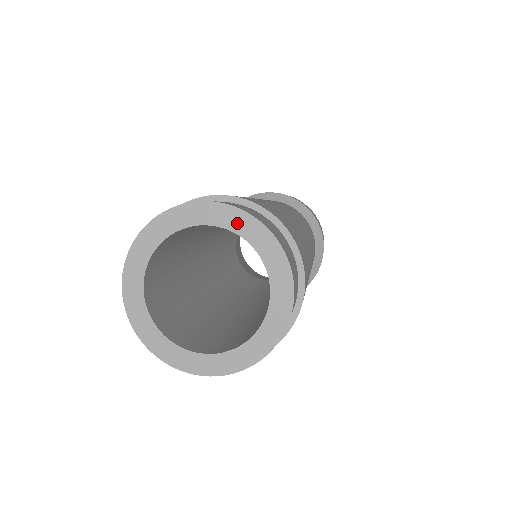
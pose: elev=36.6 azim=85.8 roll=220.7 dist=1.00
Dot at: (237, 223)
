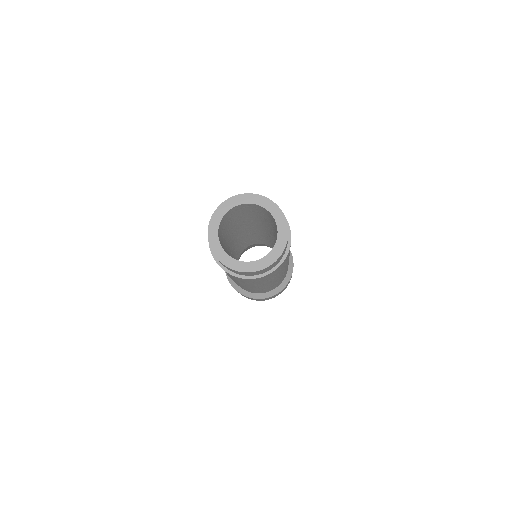
Dot at: (263, 202)
